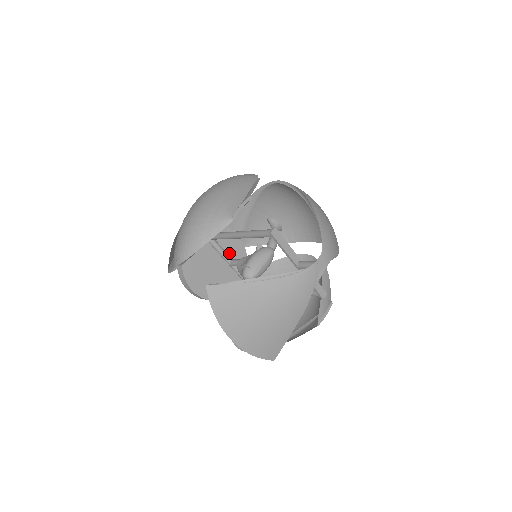
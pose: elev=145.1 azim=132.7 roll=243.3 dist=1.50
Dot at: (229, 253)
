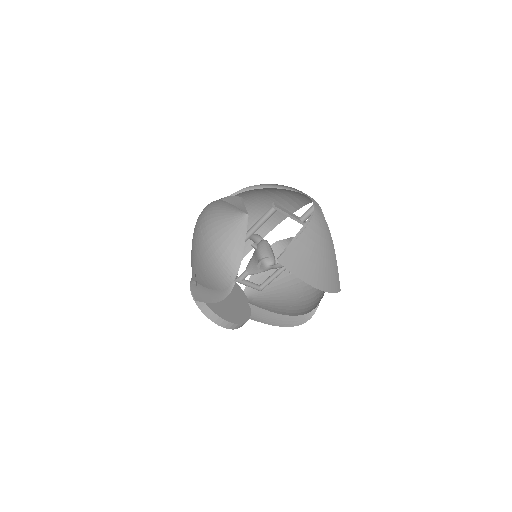
Dot at: occluded
